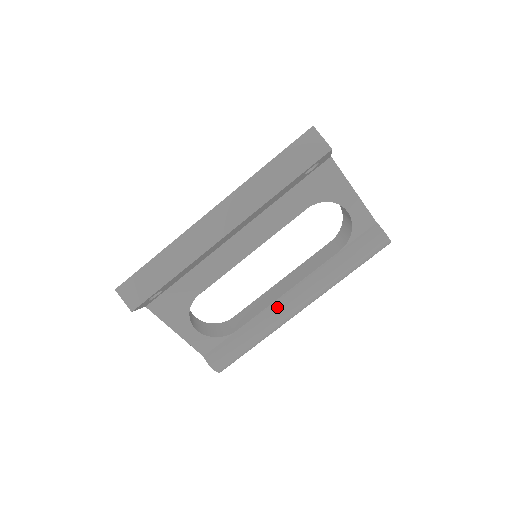
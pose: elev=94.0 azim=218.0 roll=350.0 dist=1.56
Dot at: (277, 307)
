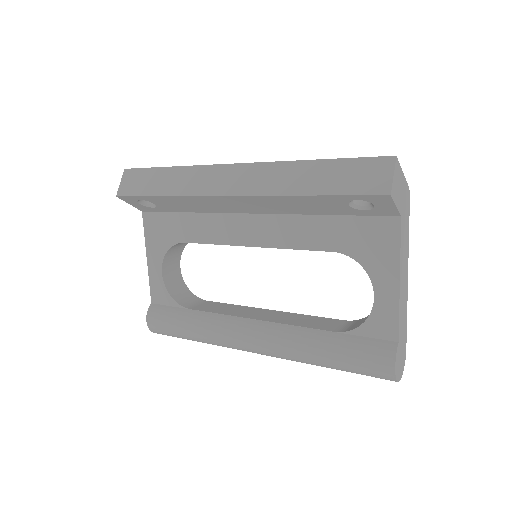
Dot at: (234, 323)
